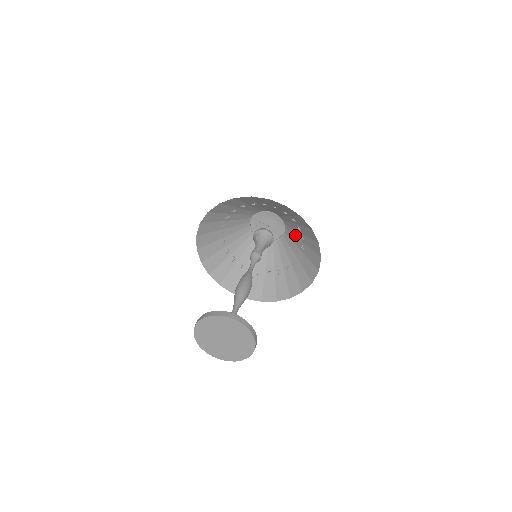
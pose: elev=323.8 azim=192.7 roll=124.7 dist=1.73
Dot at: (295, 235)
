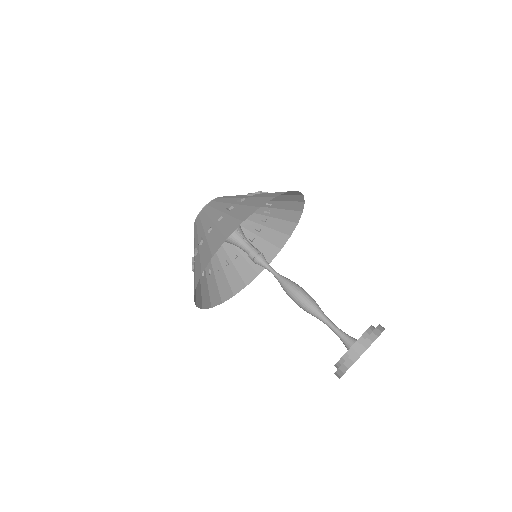
Dot at: (243, 225)
